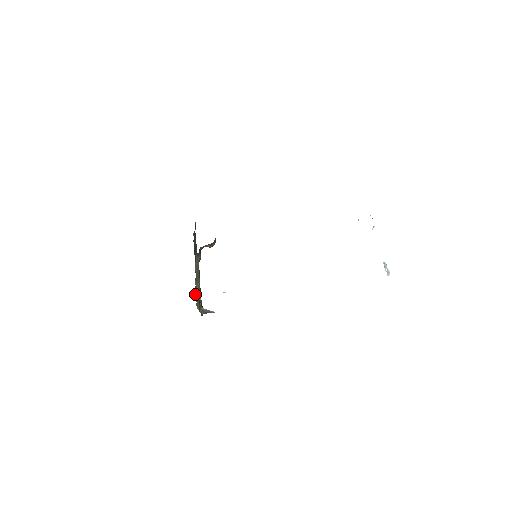
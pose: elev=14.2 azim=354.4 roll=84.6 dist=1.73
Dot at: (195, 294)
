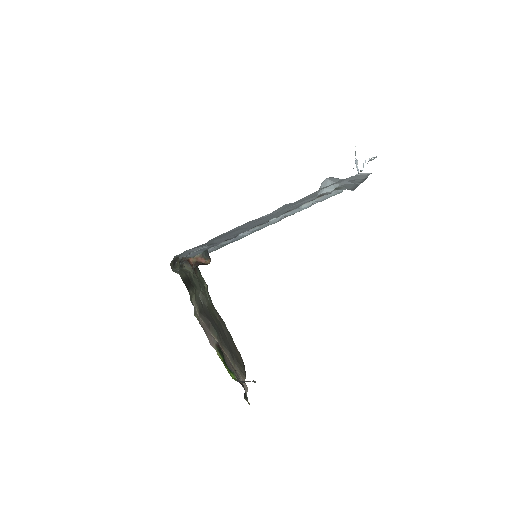
Dot at: (201, 321)
